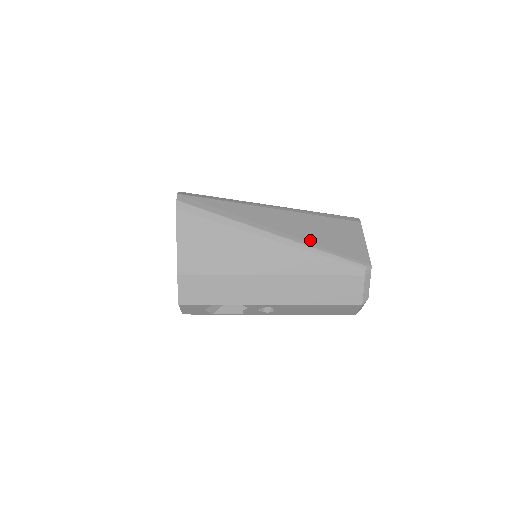
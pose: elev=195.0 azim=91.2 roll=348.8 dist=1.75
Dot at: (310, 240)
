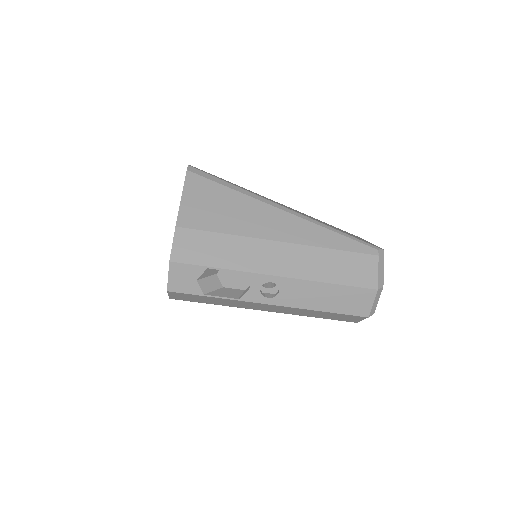
Dot at: (319, 221)
